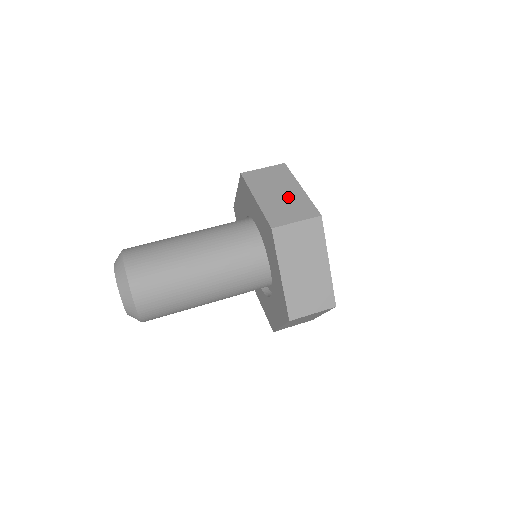
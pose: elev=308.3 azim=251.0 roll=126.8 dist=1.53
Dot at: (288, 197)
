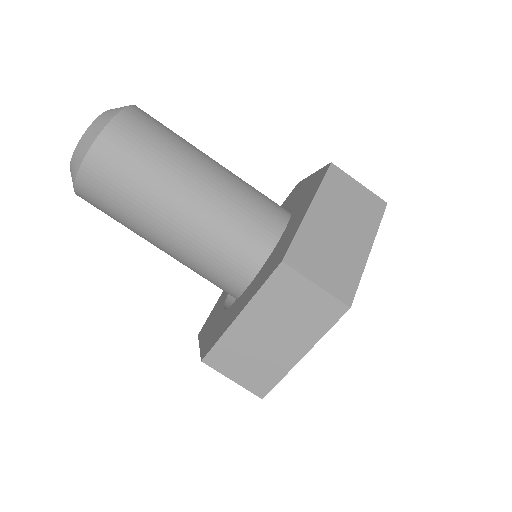
Dot at: (343, 245)
